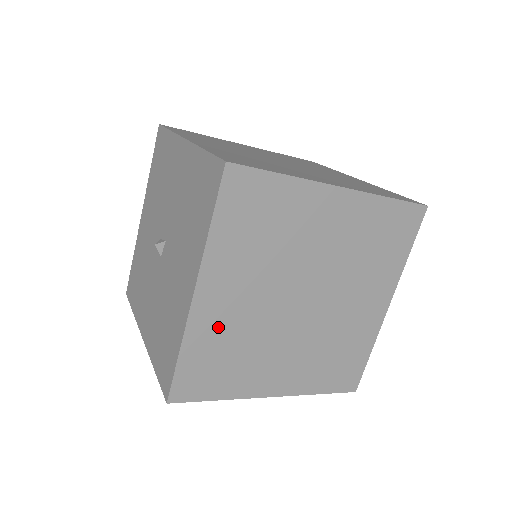
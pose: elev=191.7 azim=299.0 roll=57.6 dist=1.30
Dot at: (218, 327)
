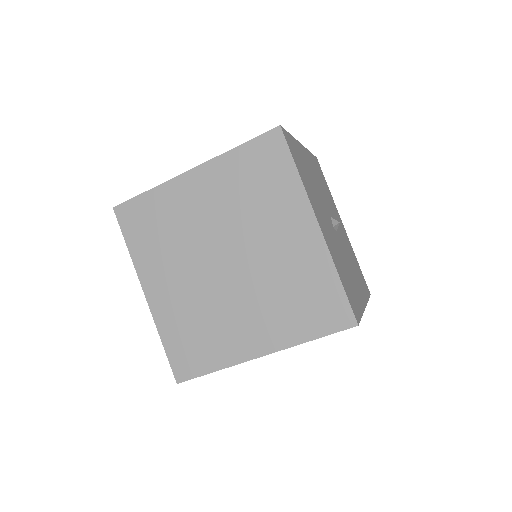
Dot at: (175, 312)
